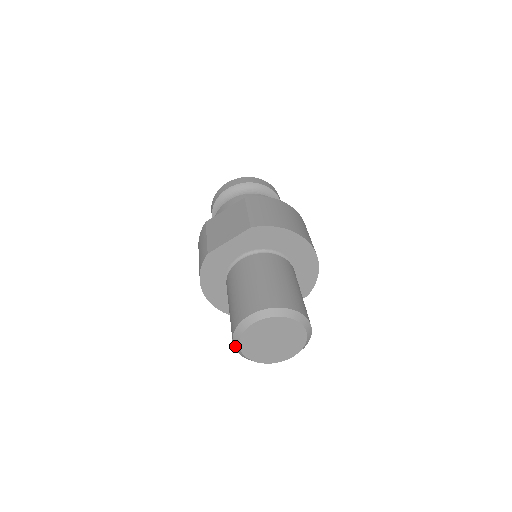
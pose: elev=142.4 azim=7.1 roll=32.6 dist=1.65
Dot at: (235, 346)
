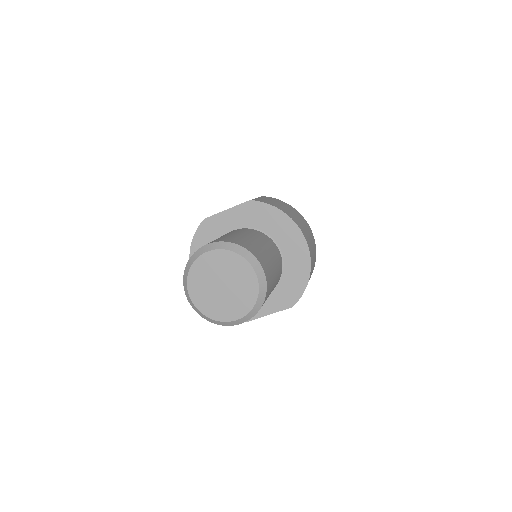
Dot at: (184, 282)
